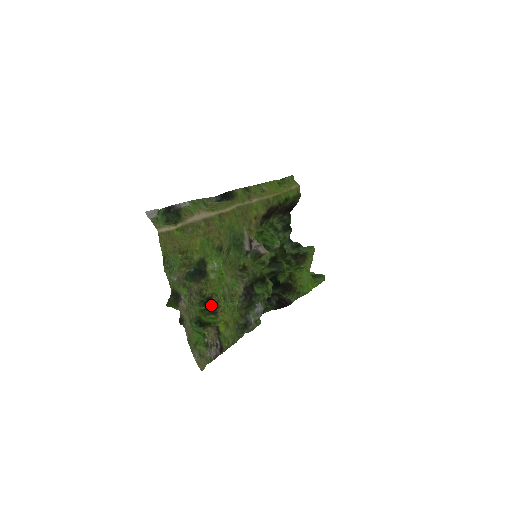
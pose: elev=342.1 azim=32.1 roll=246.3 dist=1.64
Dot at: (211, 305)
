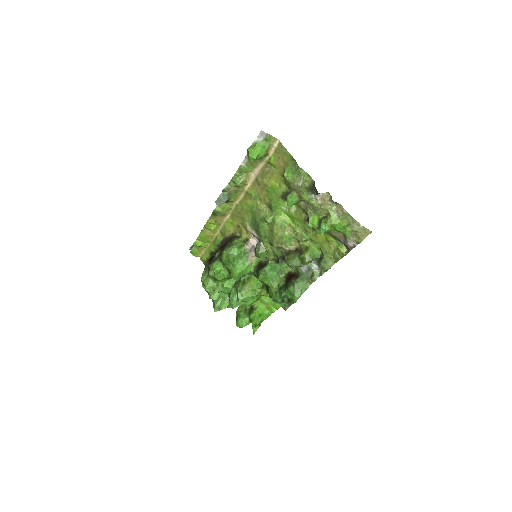
Dot at: occluded
